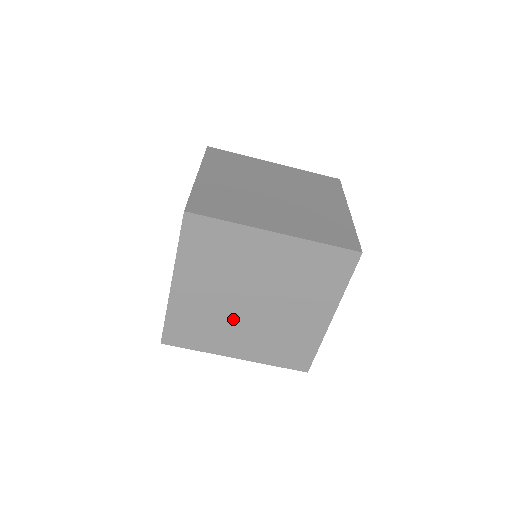
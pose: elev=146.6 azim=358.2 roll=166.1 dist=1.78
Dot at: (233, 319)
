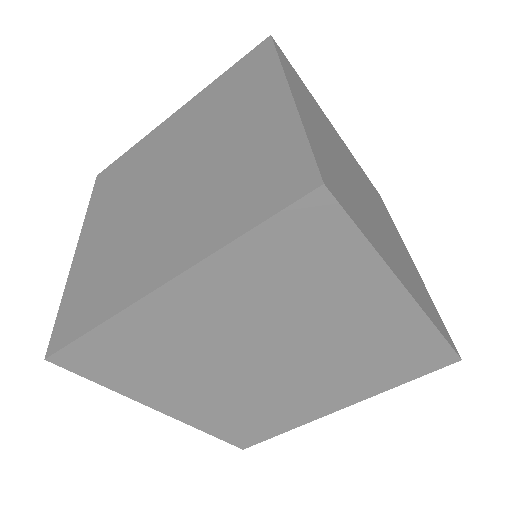
Dot at: (277, 388)
